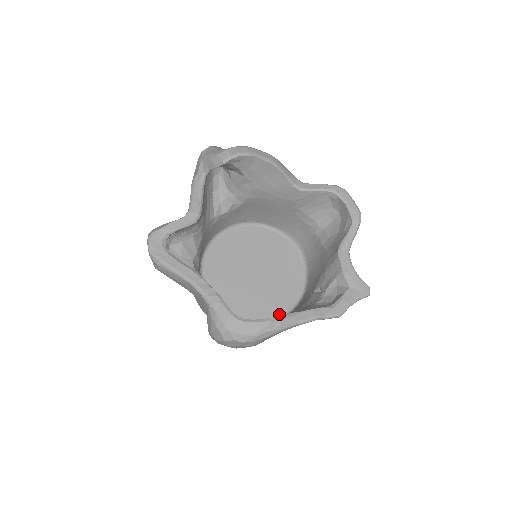
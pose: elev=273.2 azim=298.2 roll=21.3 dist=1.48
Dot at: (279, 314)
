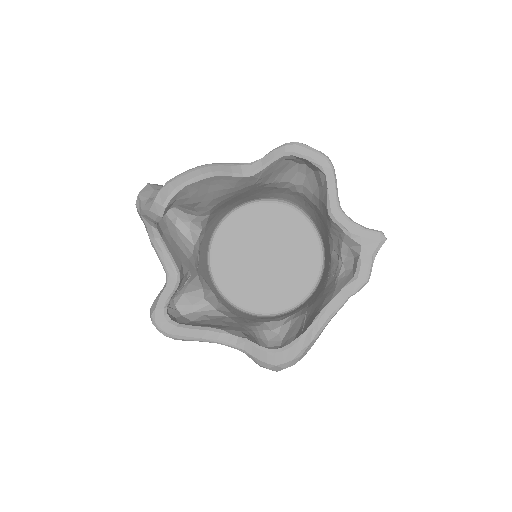
Dot at: (312, 283)
